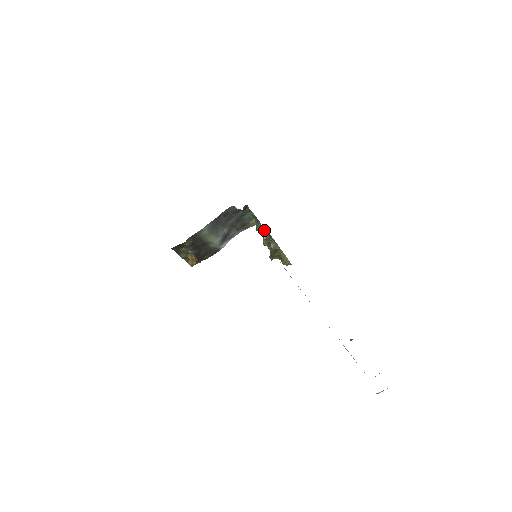
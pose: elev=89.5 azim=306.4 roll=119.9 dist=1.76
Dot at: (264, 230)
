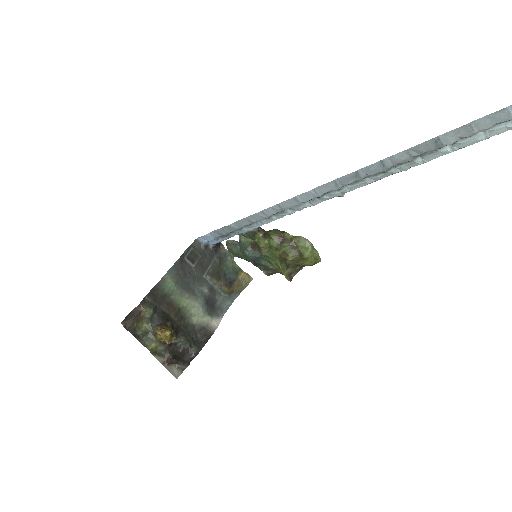
Dot at: (254, 242)
